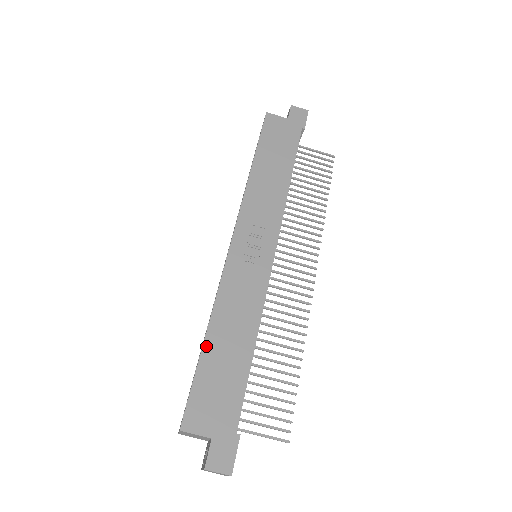
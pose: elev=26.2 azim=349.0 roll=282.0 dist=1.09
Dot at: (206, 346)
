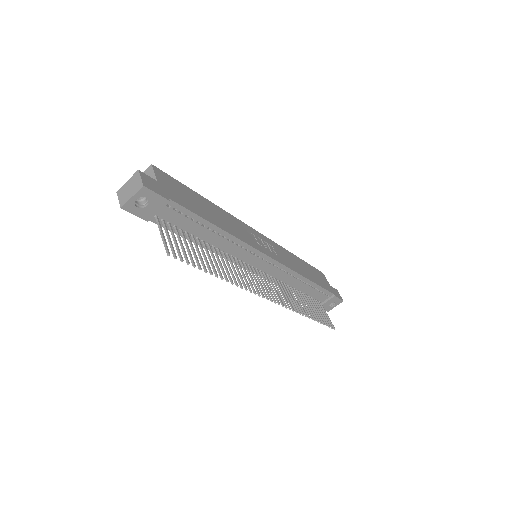
Dot at: (202, 197)
